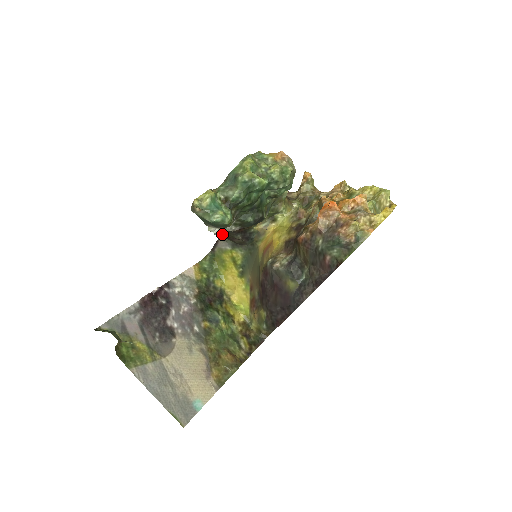
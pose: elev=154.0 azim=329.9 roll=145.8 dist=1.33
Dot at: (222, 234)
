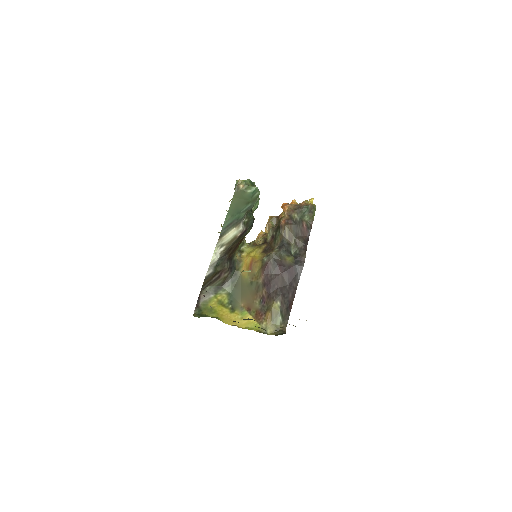
Dot at: (214, 269)
